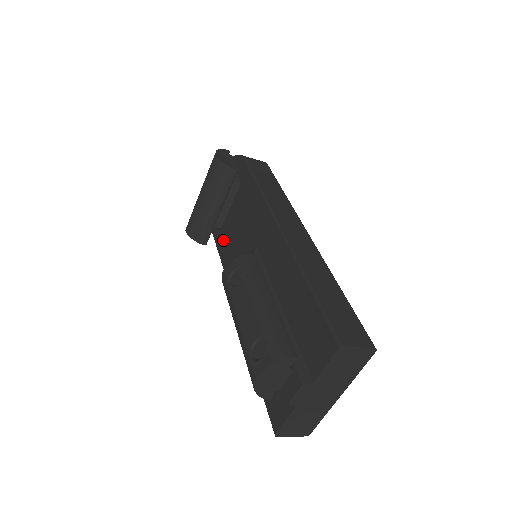
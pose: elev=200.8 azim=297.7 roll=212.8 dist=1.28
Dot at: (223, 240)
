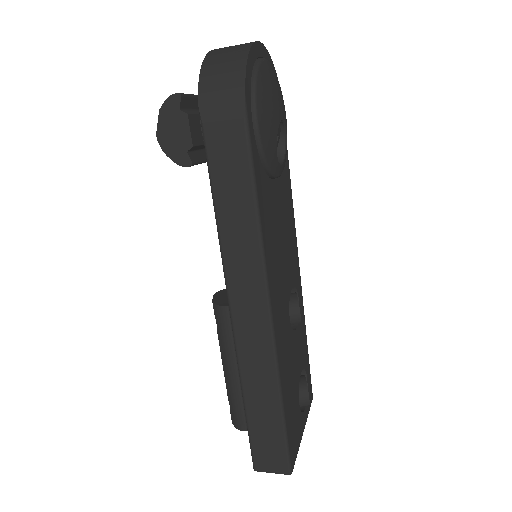
Dot at: occluded
